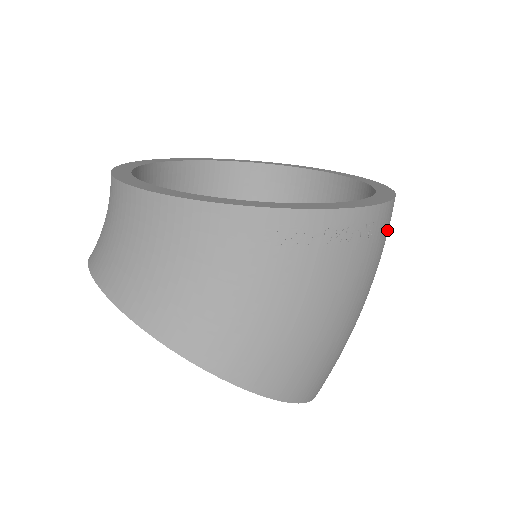
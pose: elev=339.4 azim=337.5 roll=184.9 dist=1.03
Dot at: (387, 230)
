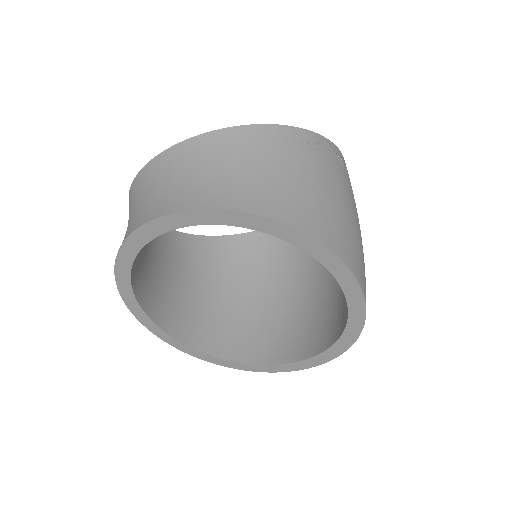
Dot at: occluded
